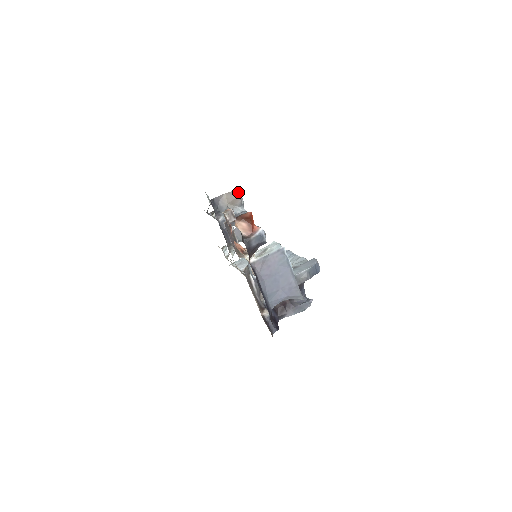
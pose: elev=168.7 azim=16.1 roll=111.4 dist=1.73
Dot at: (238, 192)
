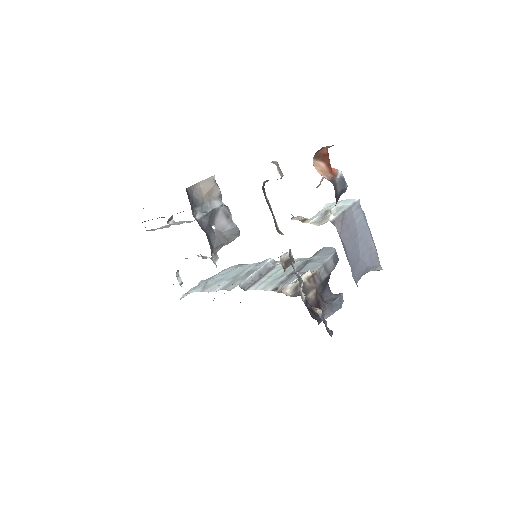
Dot at: occluded
